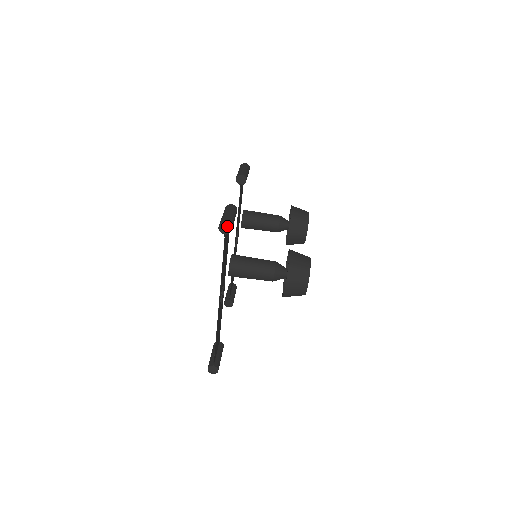
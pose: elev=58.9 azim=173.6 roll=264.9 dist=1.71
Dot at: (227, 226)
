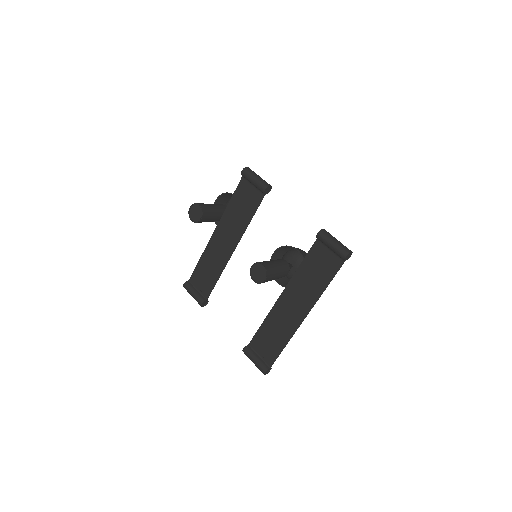
Dot at: (350, 254)
